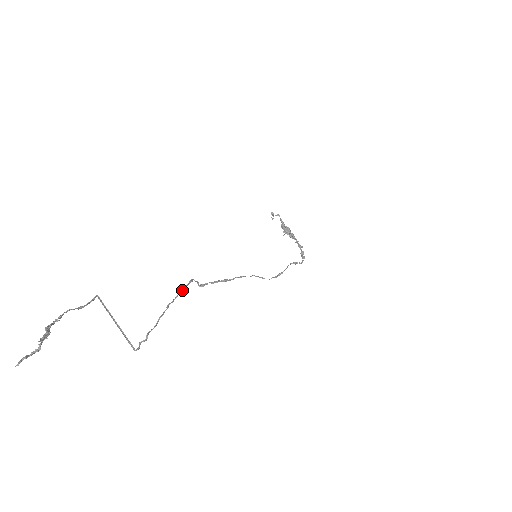
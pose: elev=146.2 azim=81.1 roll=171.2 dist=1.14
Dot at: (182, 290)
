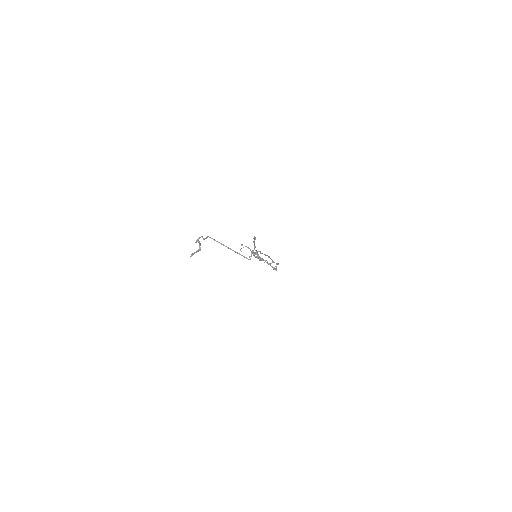
Dot at: (255, 238)
